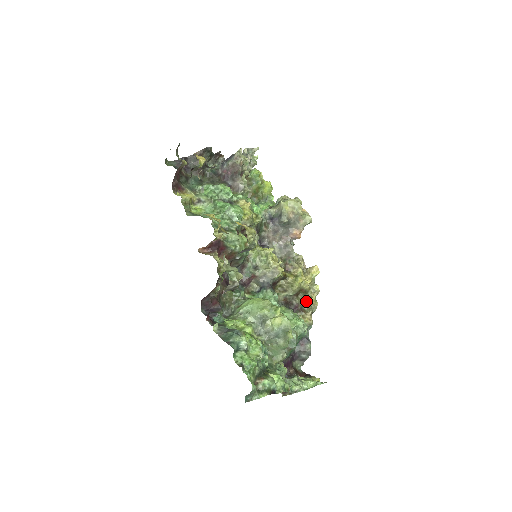
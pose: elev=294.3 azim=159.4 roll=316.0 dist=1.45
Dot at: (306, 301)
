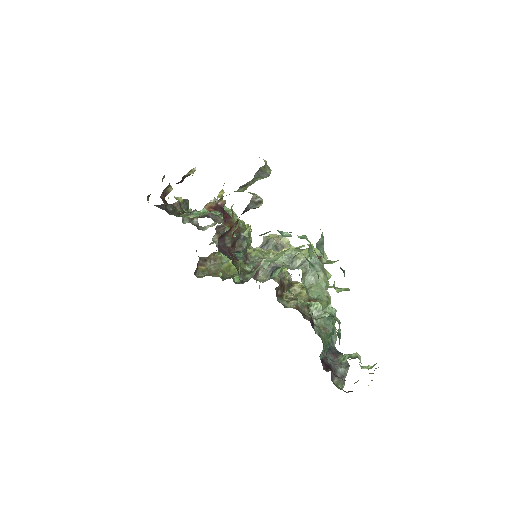
Dot at: occluded
